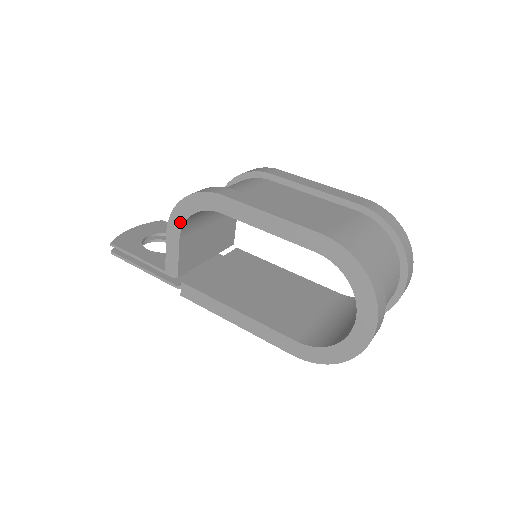
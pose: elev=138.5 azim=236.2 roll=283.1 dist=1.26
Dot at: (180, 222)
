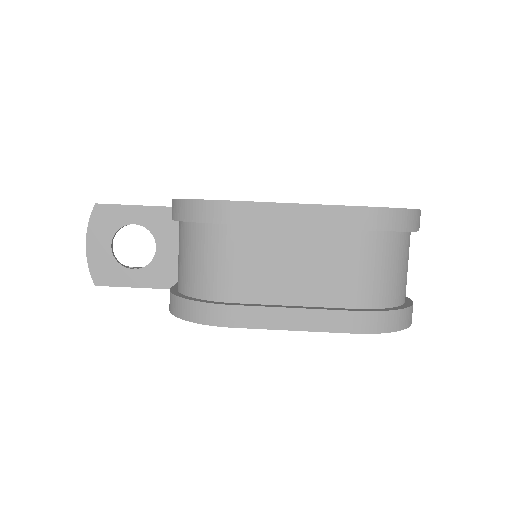
Dot at: occluded
